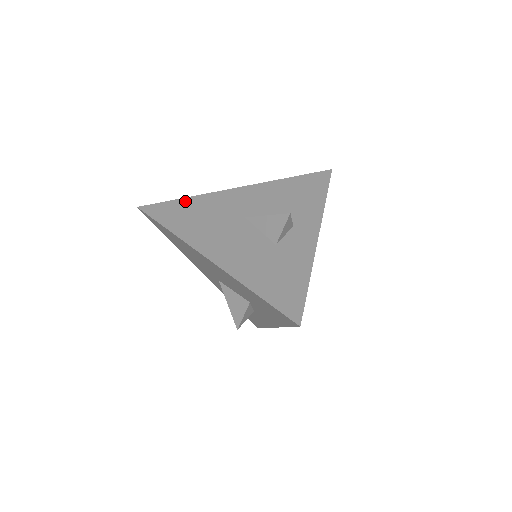
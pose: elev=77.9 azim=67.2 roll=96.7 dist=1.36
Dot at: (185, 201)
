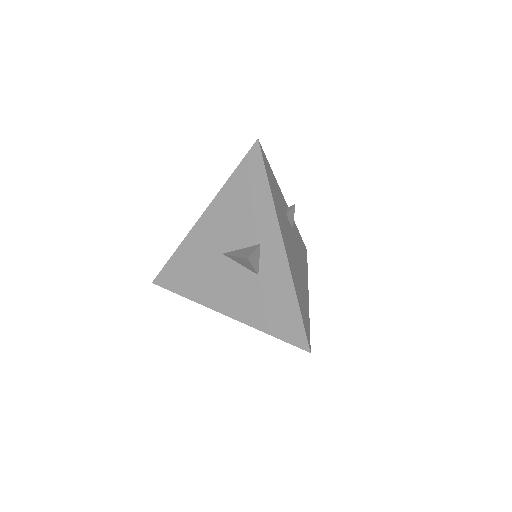
Dot at: (175, 258)
